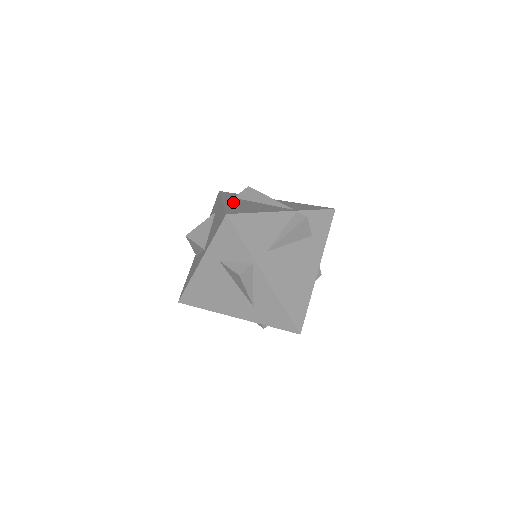
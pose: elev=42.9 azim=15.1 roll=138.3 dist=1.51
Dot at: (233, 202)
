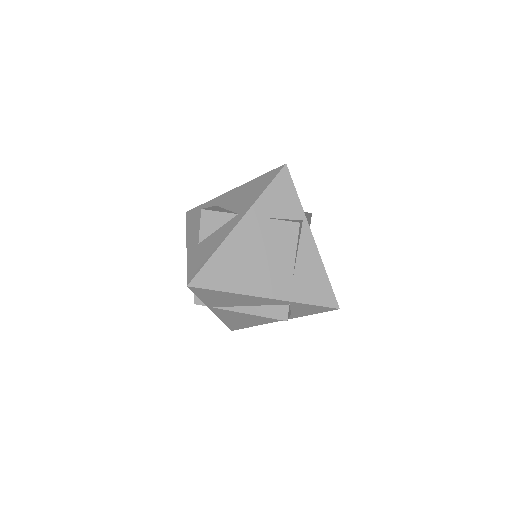
Dot at: occluded
